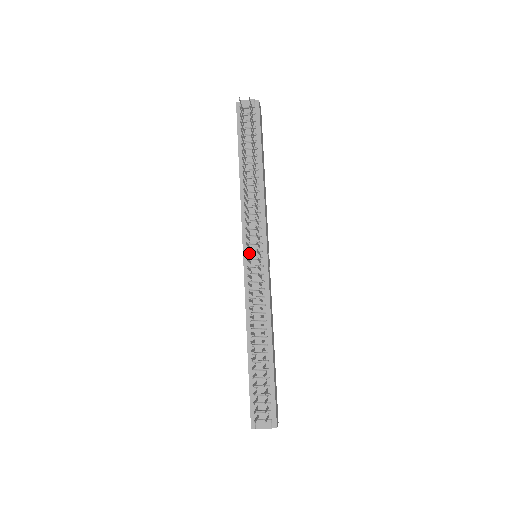
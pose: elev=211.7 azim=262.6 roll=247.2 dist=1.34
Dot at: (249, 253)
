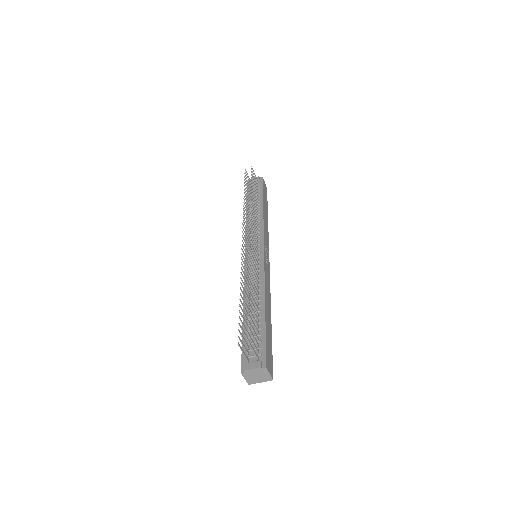
Dot at: occluded
